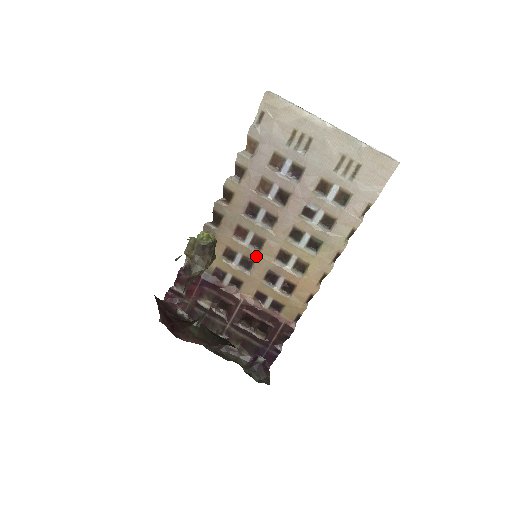
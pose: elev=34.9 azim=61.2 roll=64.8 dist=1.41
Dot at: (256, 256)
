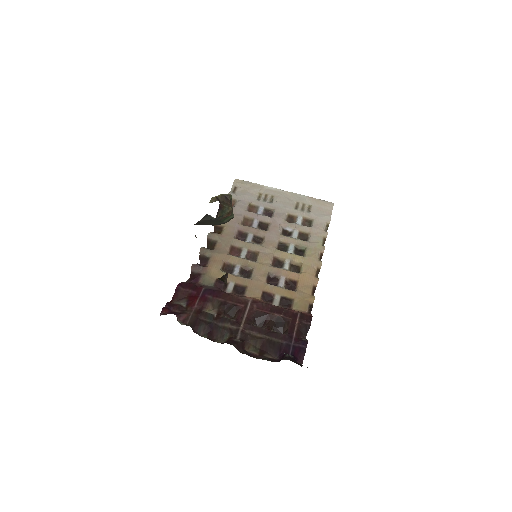
Dot at: (254, 264)
